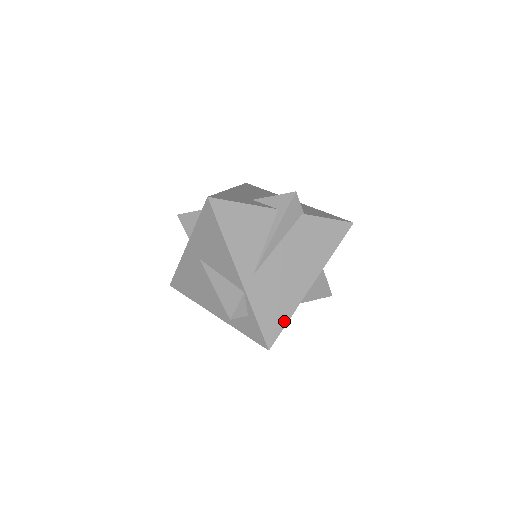
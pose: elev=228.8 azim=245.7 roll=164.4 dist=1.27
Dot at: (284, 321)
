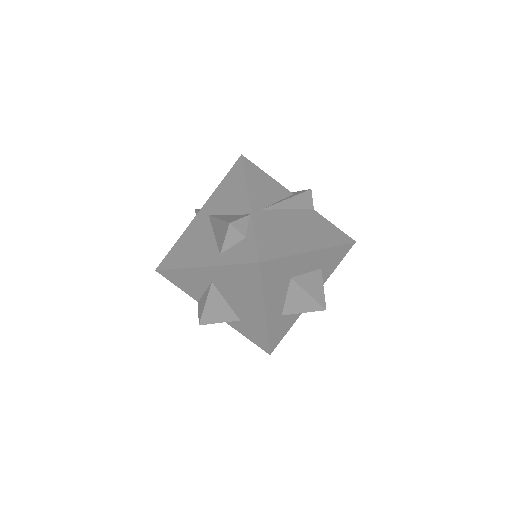
Dot at: (281, 254)
